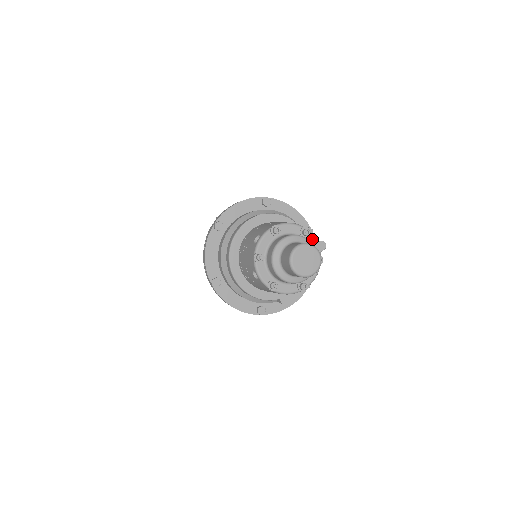
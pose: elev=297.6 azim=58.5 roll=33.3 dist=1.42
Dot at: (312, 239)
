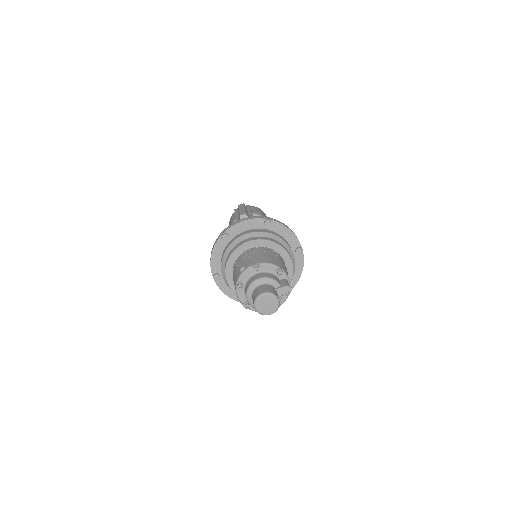
Dot at: (285, 277)
